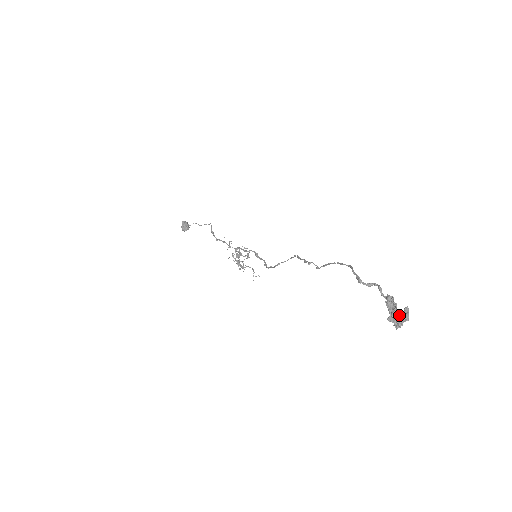
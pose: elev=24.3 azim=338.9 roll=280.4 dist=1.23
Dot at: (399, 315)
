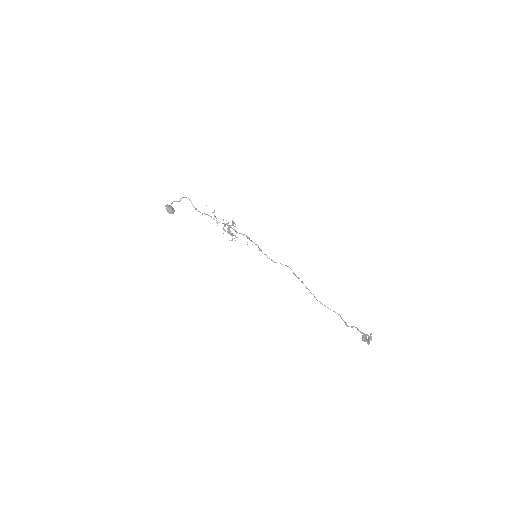
Dot at: (368, 341)
